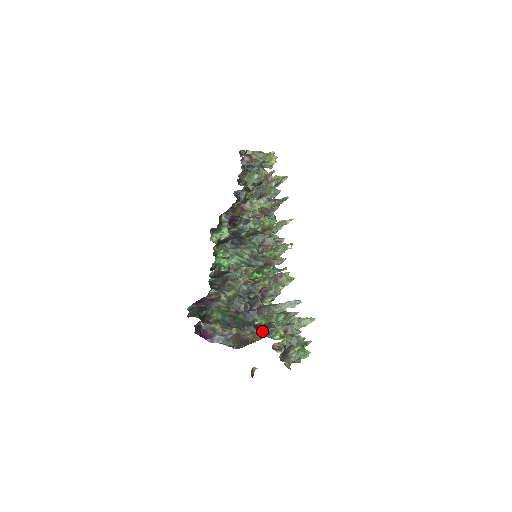
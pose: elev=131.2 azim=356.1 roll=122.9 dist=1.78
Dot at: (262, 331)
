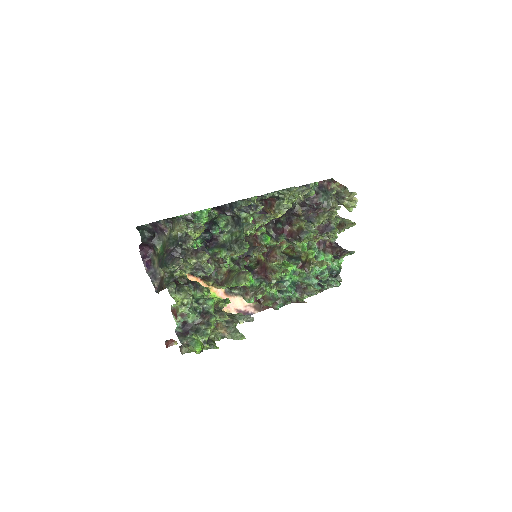
Dot at: occluded
